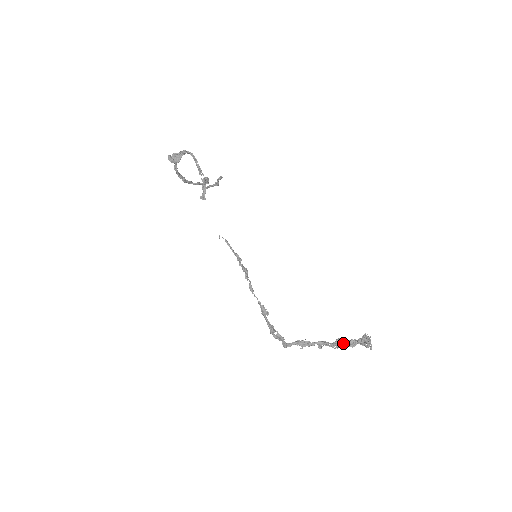
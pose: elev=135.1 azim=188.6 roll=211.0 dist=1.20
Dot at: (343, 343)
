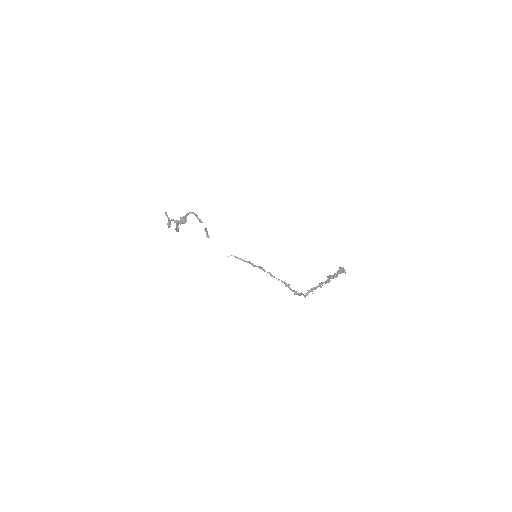
Dot at: (332, 278)
